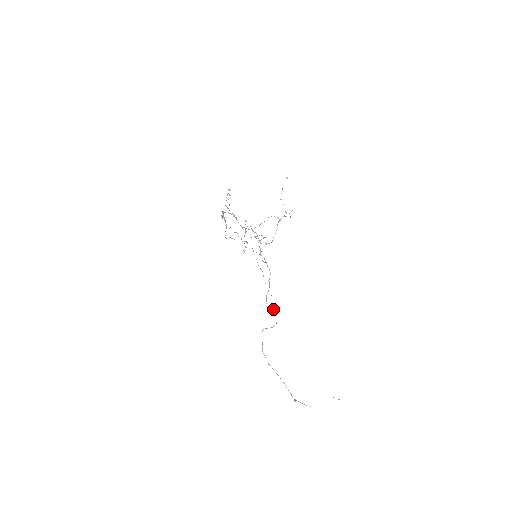
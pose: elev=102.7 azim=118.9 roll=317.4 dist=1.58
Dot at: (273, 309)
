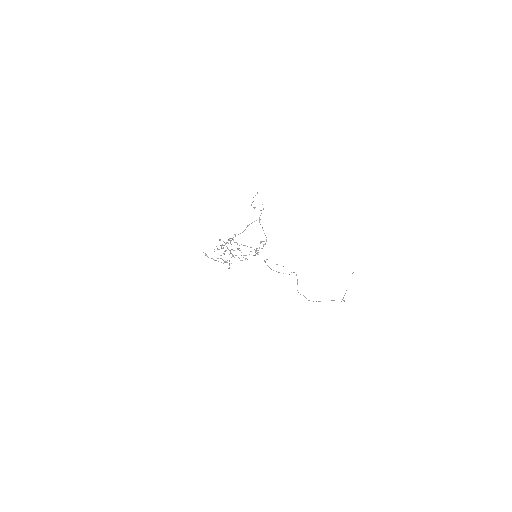
Dot at: occluded
